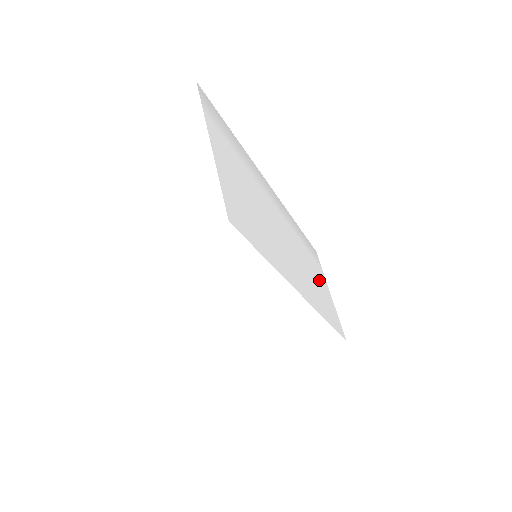
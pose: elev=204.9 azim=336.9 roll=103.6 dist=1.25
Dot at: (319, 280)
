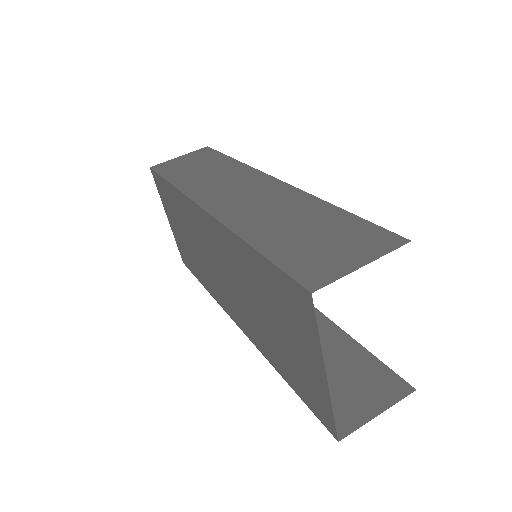
Dot at: occluded
